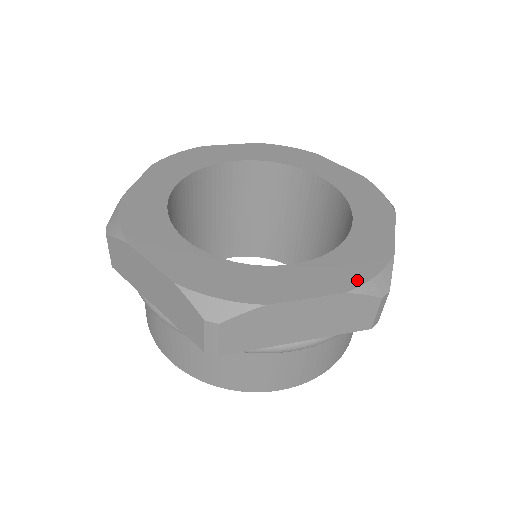
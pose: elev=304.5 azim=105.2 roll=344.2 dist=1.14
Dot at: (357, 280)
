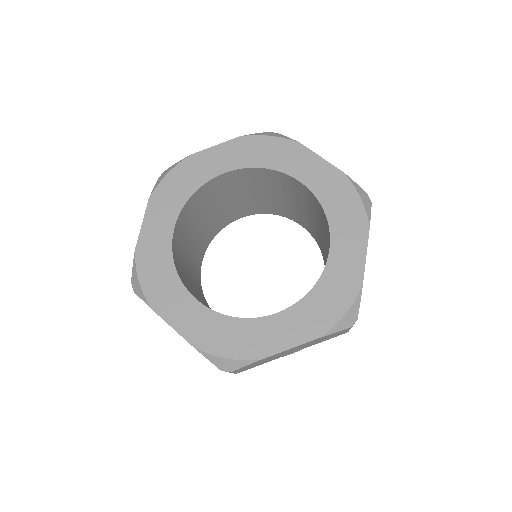
Dot at: (329, 322)
